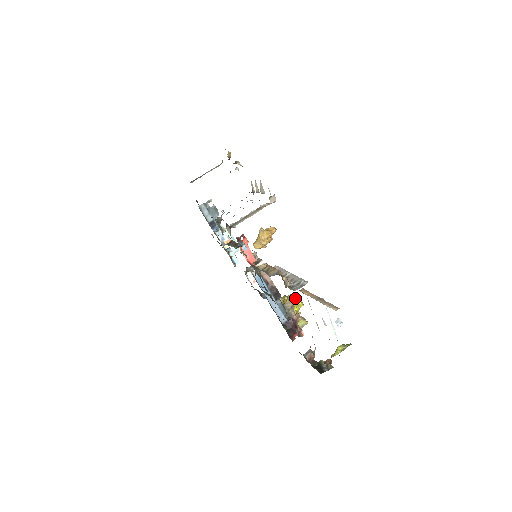
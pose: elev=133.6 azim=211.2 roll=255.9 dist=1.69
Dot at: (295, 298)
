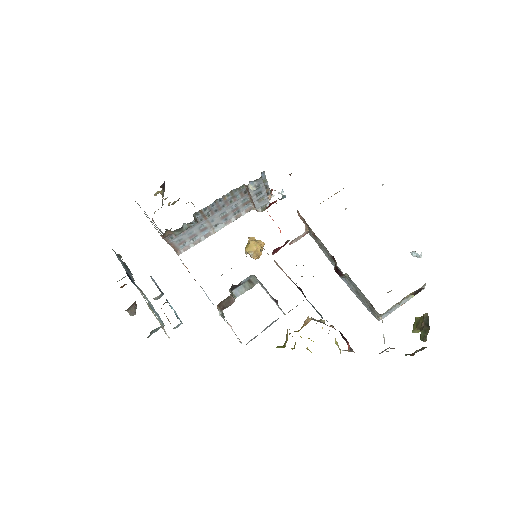
Dot at: occluded
